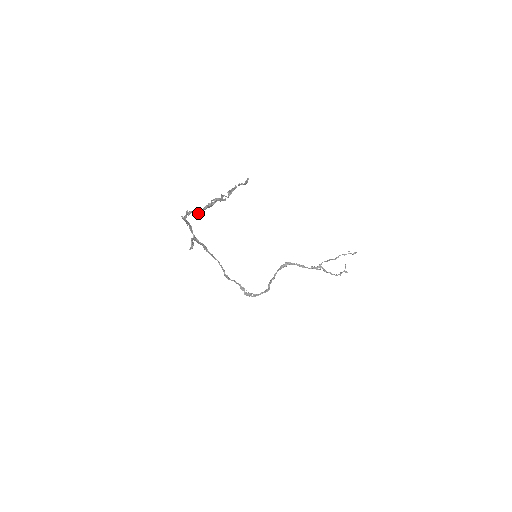
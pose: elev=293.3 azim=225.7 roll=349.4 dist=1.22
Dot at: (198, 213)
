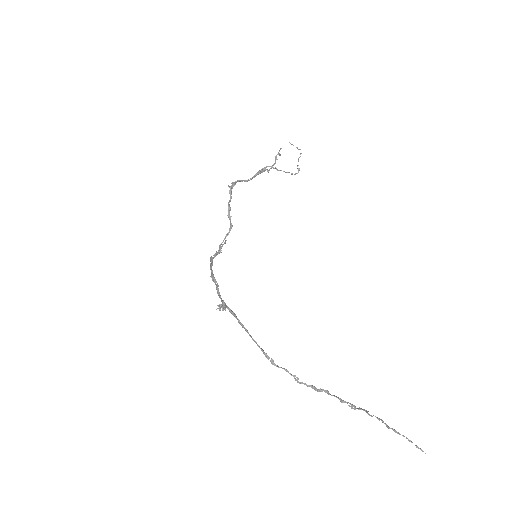
Dot at: (316, 389)
